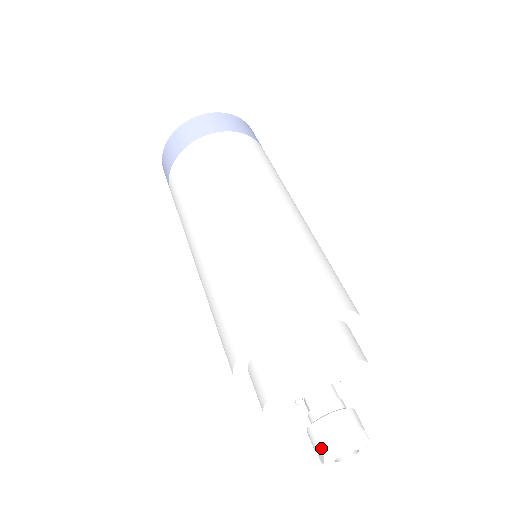
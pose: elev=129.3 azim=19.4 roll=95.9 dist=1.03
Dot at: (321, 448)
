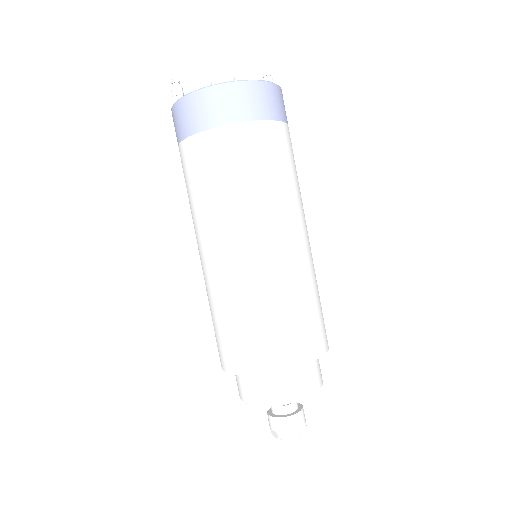
Dot at: (278, 434)
